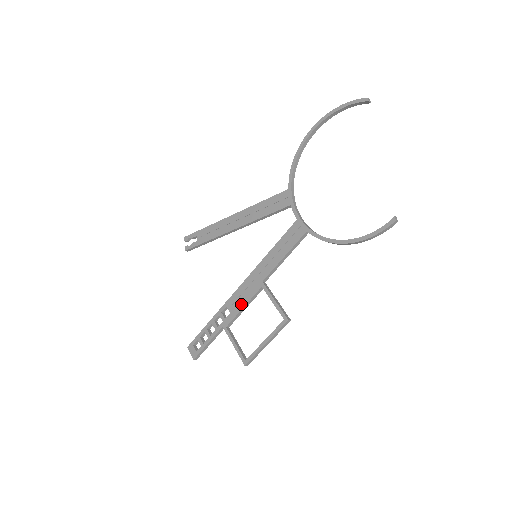
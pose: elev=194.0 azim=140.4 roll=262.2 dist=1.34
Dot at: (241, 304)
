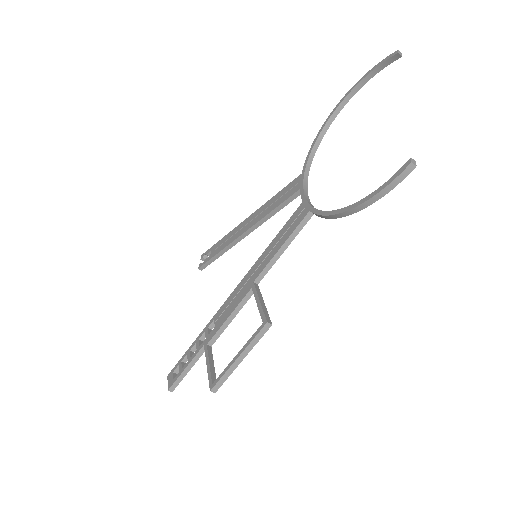
Dot at: (227, 313)
